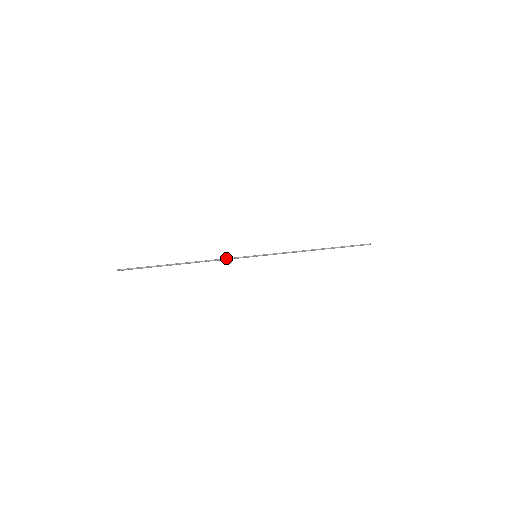
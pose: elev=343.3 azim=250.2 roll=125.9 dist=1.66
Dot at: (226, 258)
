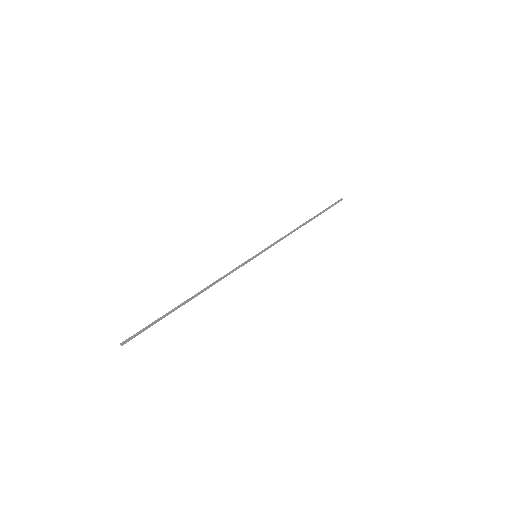
Dot at: (229, 272)
